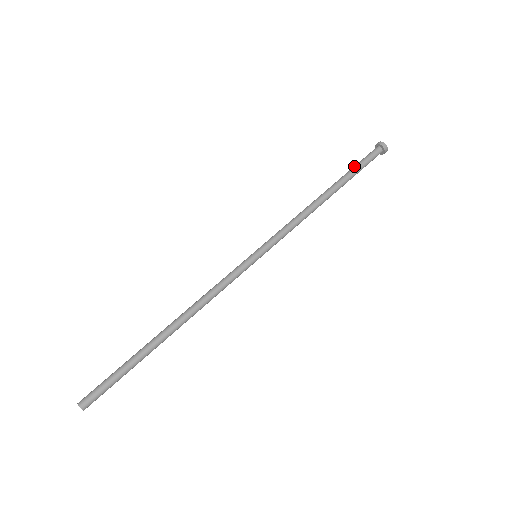
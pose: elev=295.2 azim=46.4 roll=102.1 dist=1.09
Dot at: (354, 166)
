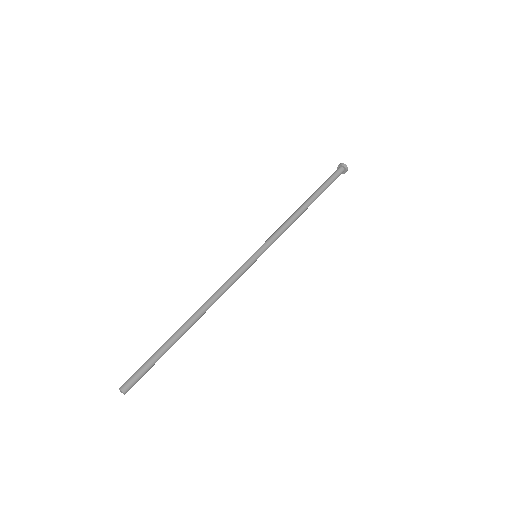
Dot at: (323, 184)
